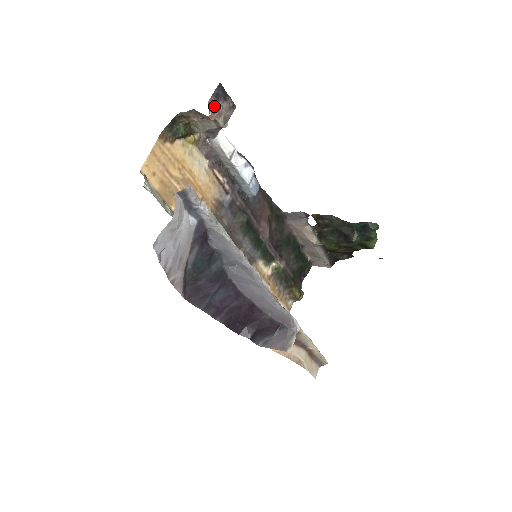
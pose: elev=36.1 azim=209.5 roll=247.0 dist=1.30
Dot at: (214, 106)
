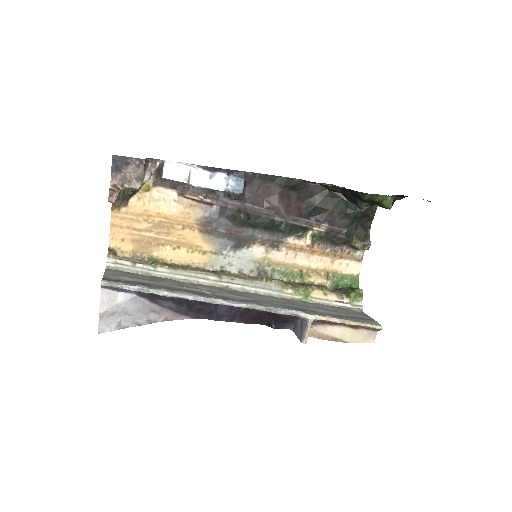
Dot at: (109, 190)
